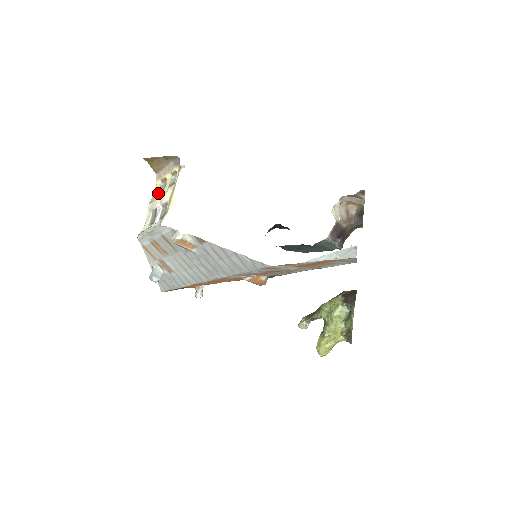
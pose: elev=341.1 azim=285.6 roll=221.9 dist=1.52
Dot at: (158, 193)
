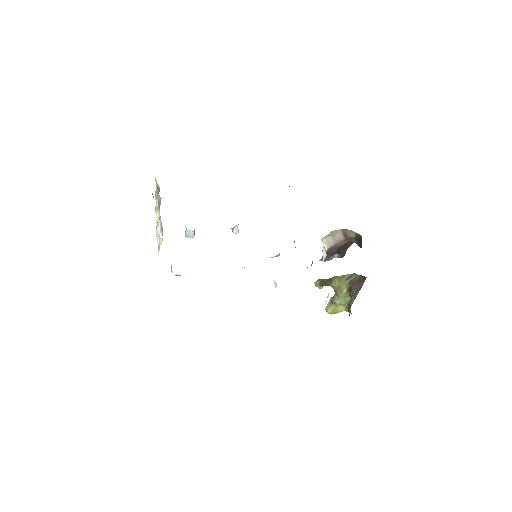
Dot at: occluded
